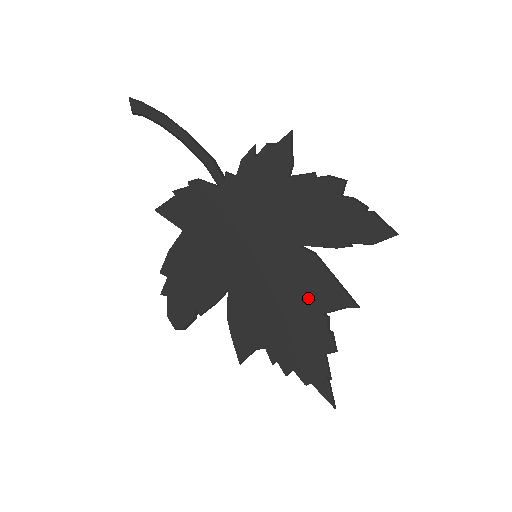
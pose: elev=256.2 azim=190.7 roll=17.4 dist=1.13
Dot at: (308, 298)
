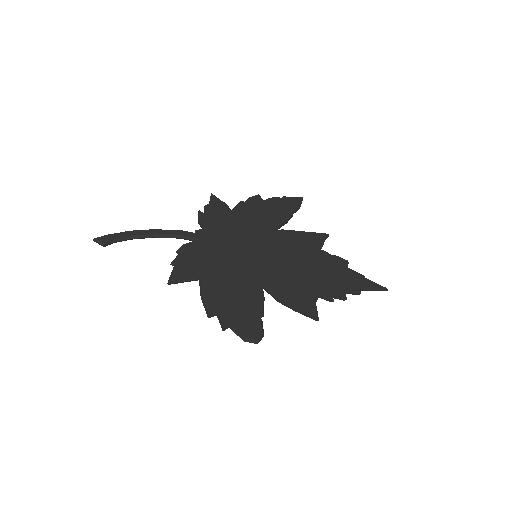
Dot at: (305, 249)
